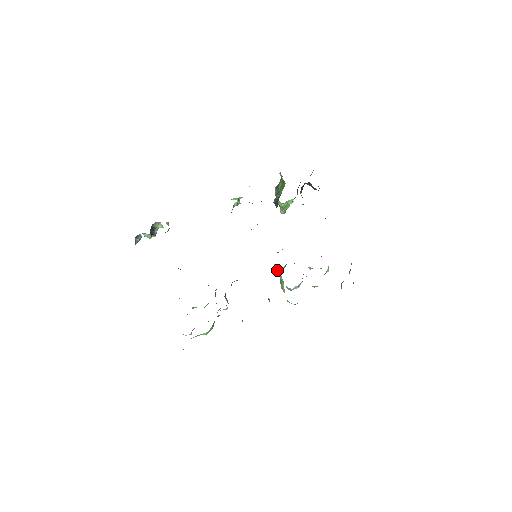
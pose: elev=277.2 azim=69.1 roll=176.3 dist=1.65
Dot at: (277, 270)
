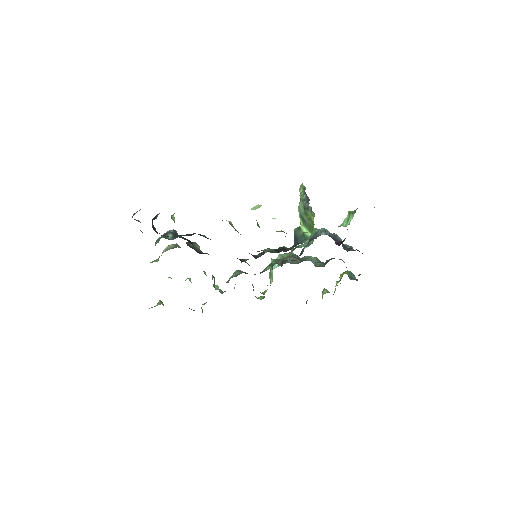
Dot at: occluded
